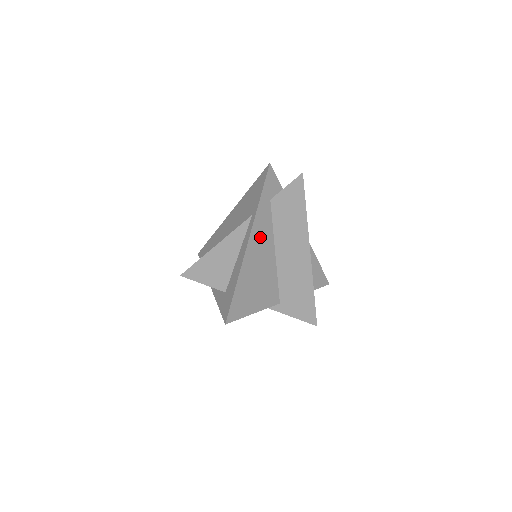
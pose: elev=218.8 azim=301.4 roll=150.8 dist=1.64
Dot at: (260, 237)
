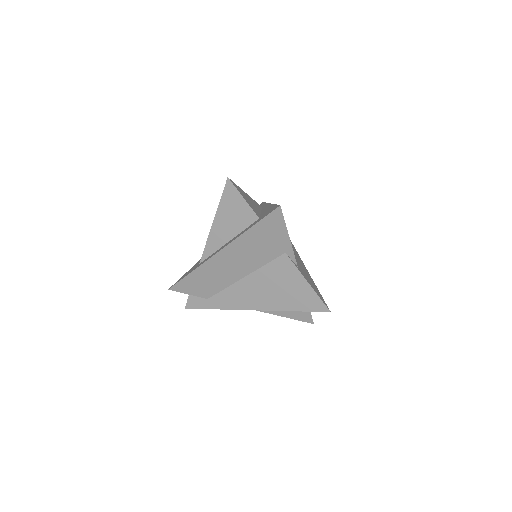
Dot at: occluded
